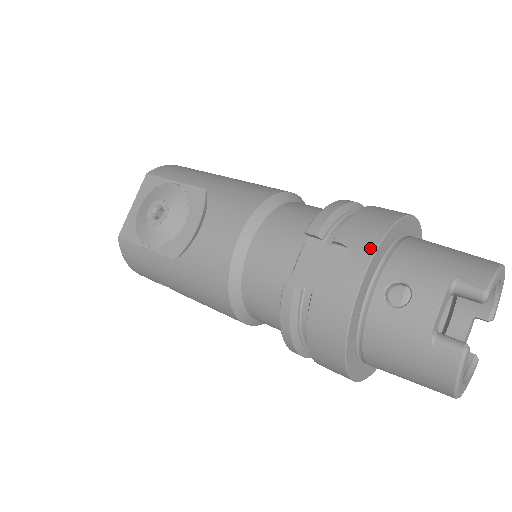
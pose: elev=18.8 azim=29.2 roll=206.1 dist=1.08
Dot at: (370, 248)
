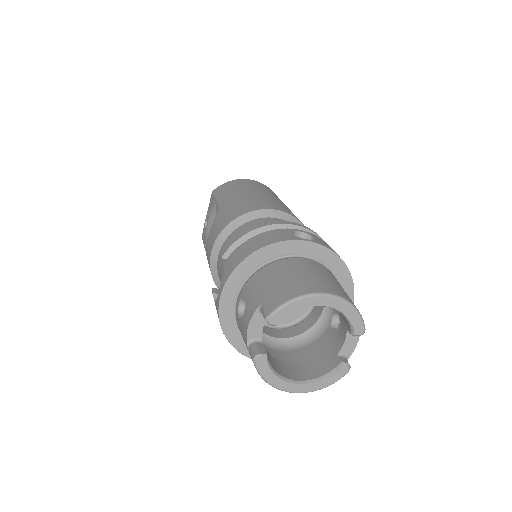
Dot at: (229, 273)
